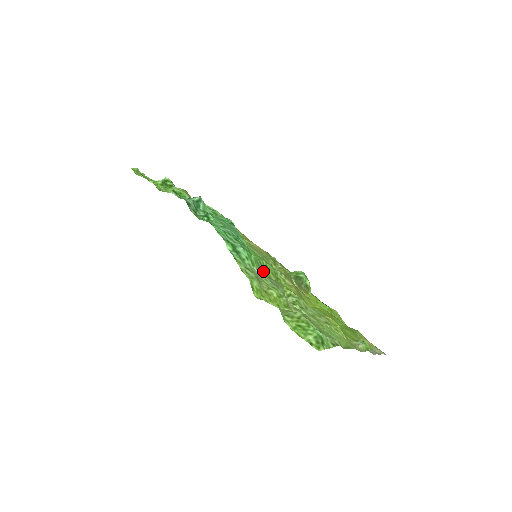
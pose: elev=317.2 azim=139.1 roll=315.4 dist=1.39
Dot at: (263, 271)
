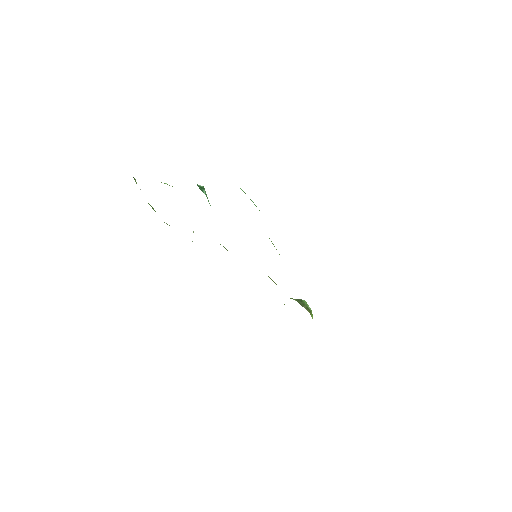
Dot at: (271, 241)
